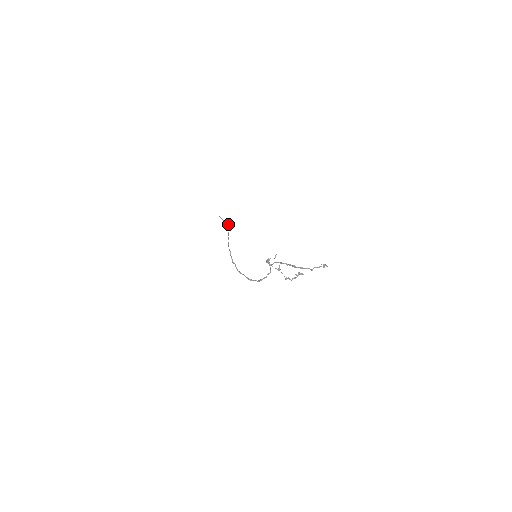
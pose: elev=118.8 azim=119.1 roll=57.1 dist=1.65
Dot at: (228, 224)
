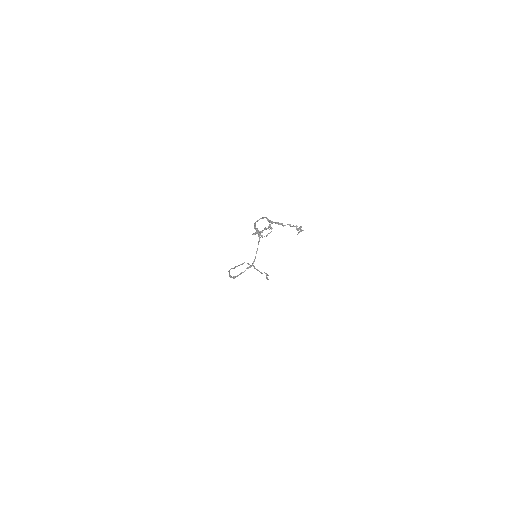
Dot at: occluded
